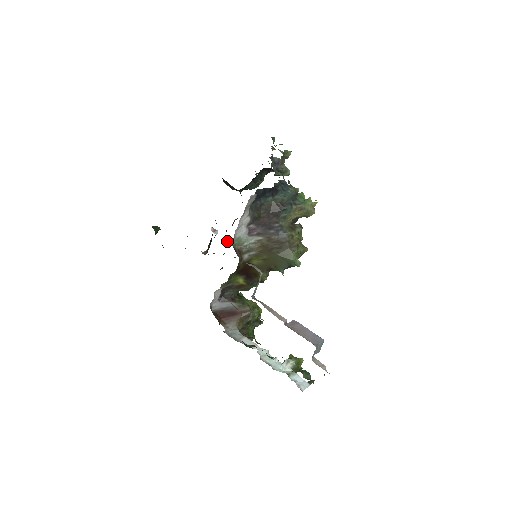
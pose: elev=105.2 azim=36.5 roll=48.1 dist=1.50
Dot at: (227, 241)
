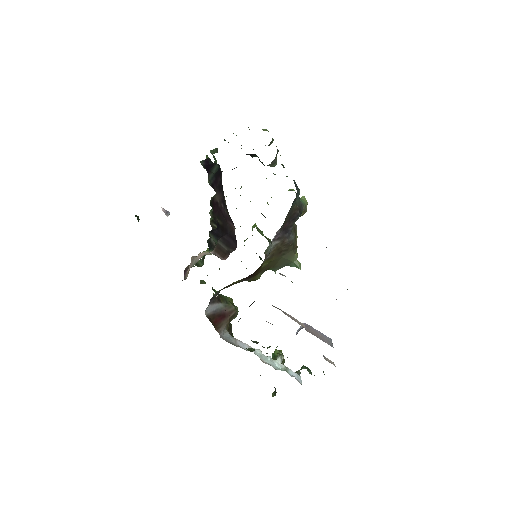
Dot at: occluded
